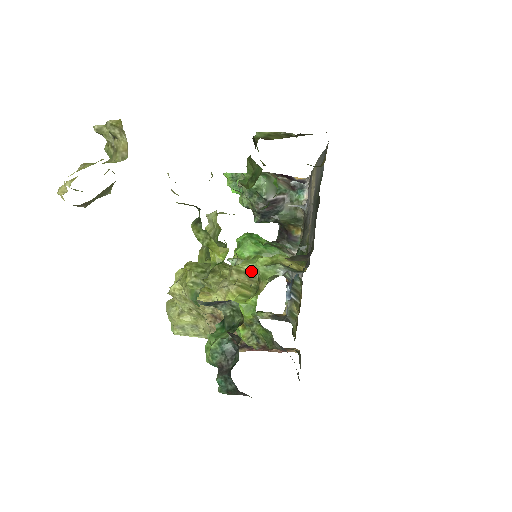
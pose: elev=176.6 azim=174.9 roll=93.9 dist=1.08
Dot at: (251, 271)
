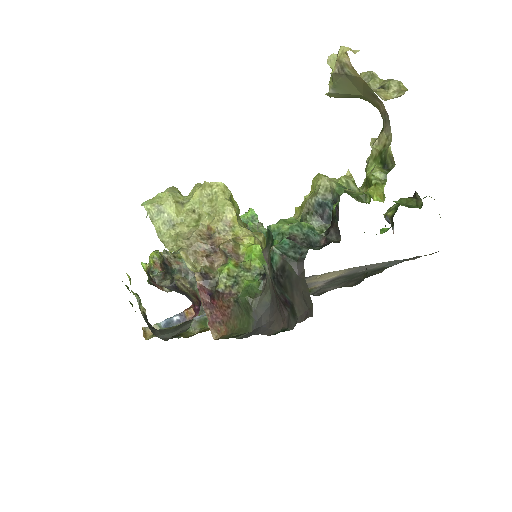
Dot at: occluded
